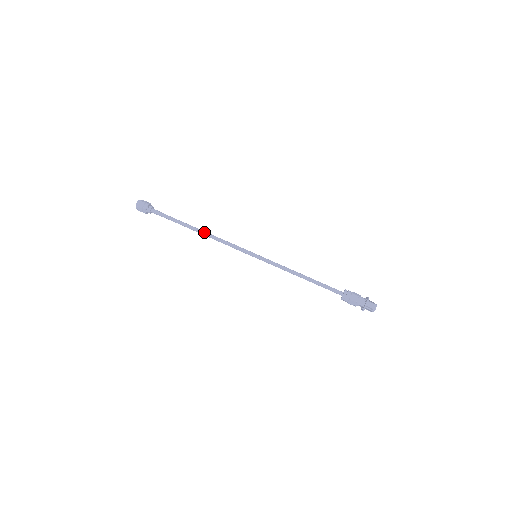
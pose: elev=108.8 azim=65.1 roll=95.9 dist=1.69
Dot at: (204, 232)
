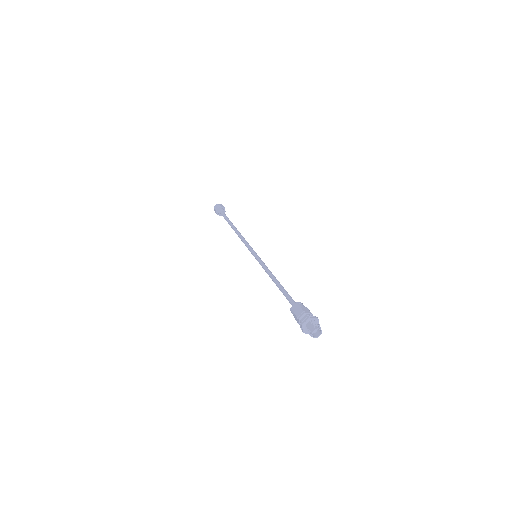
Dot at: (237, 231)
